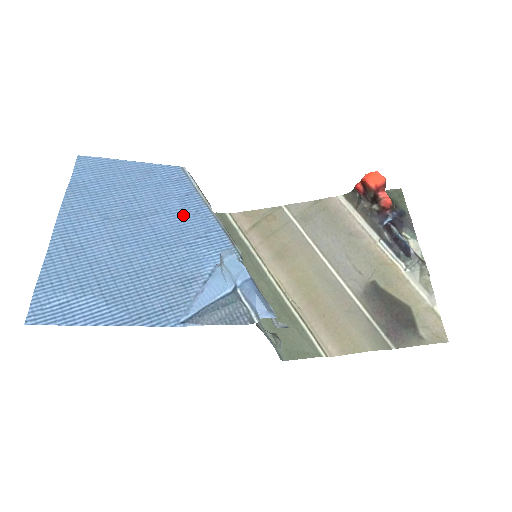
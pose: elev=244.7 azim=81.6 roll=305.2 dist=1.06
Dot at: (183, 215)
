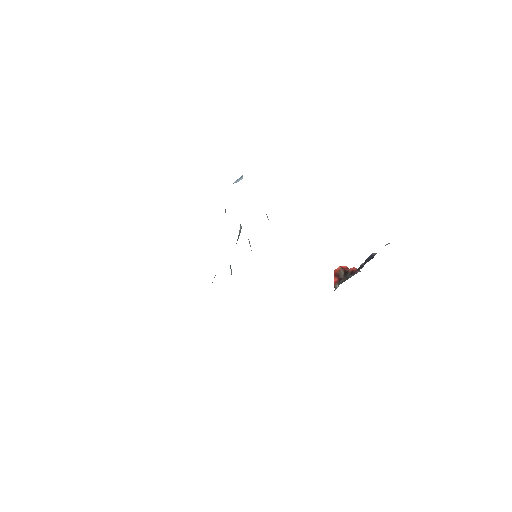
Dot at: occluded
